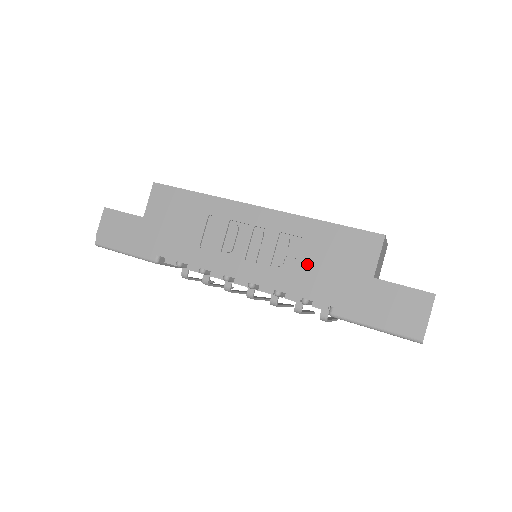
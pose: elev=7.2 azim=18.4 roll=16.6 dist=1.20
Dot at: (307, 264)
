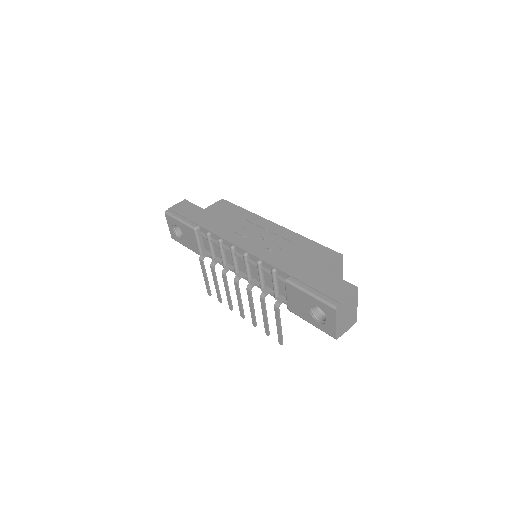
Dot at: (287, 253)
